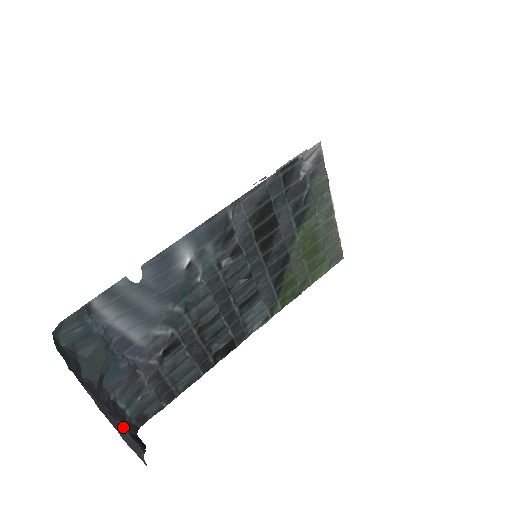
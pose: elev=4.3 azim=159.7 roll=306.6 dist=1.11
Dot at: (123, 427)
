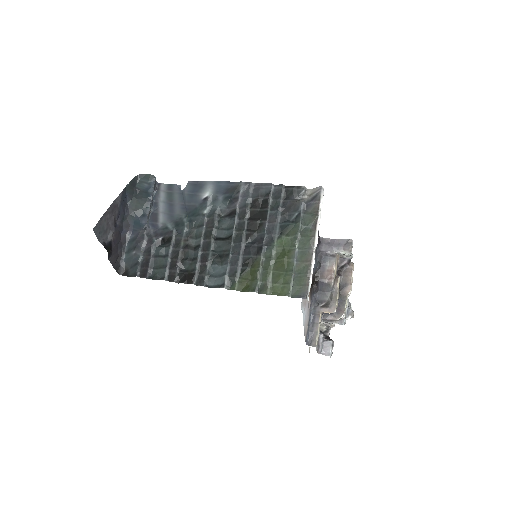
Dot at: (112, 233)
